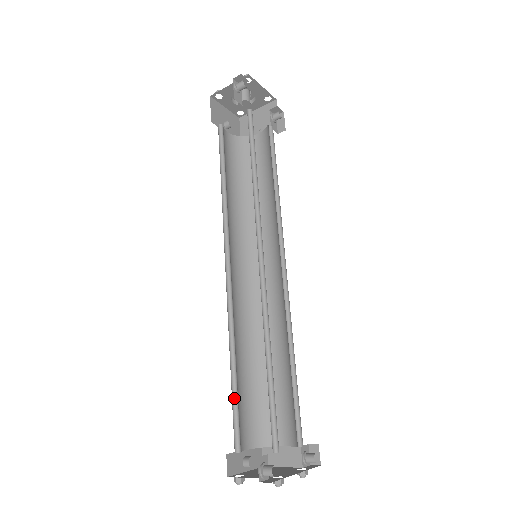
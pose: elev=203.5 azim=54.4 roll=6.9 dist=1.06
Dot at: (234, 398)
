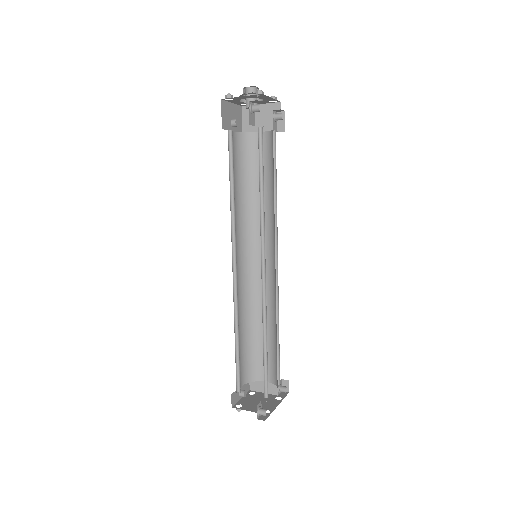
Dot at: (237, 359)
